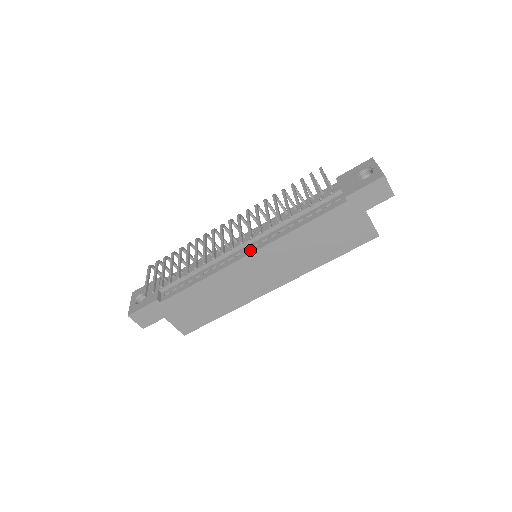
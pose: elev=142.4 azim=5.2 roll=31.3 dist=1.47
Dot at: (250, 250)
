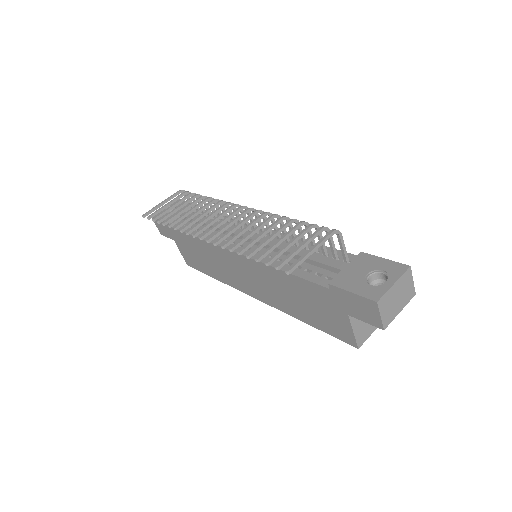
Dot at: occluded
